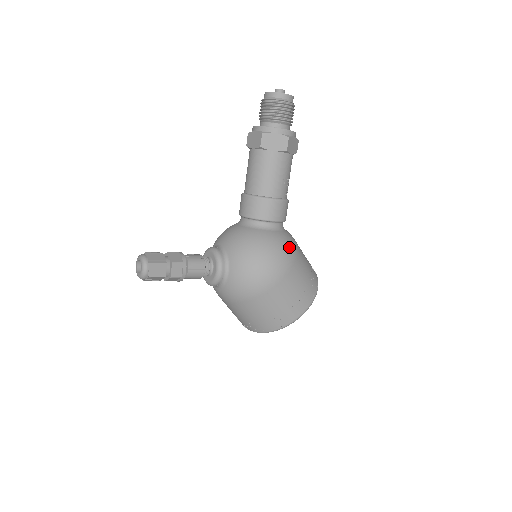
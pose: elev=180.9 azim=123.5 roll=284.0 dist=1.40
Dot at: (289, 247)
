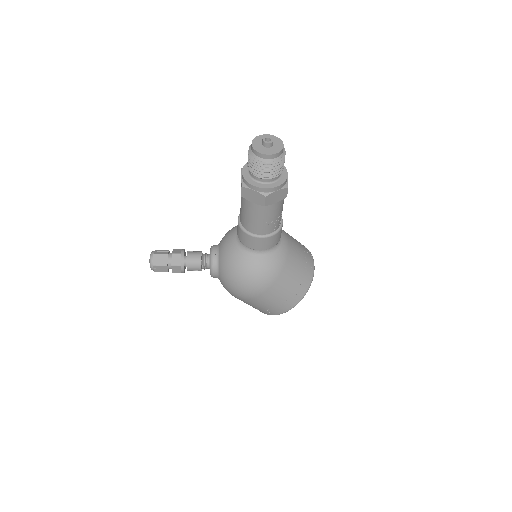
Dot at: (268, 273)
